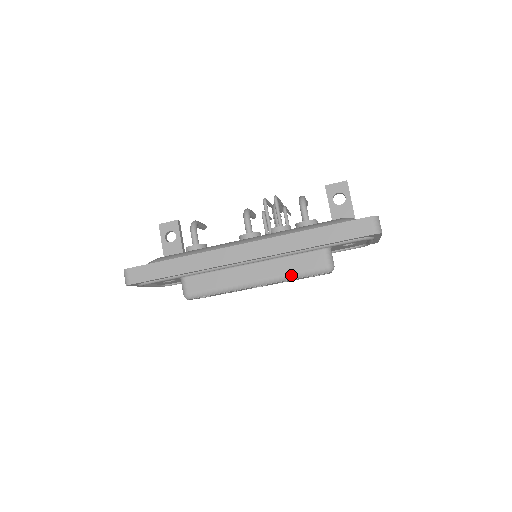
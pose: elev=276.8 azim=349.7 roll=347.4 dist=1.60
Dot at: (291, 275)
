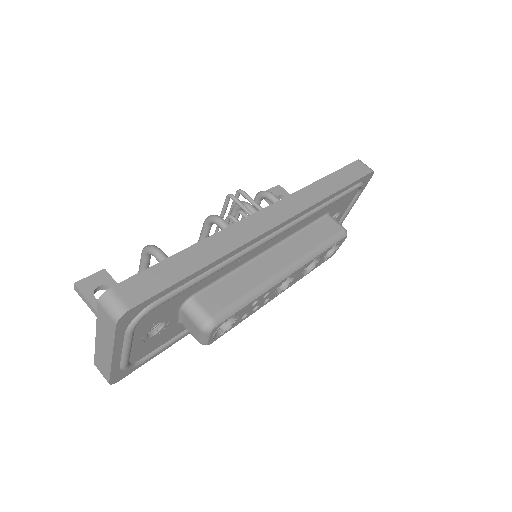
Dot at: (318, 247)
